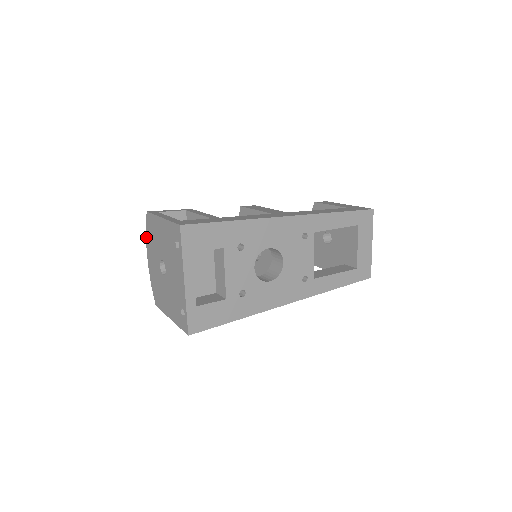
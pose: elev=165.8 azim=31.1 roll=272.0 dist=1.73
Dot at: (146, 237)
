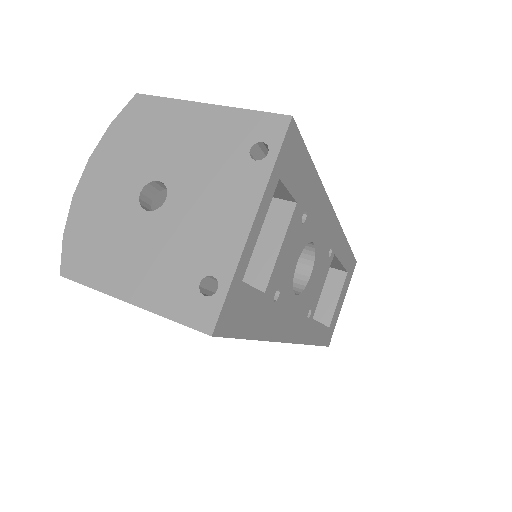
Dot at: (102, 138)
